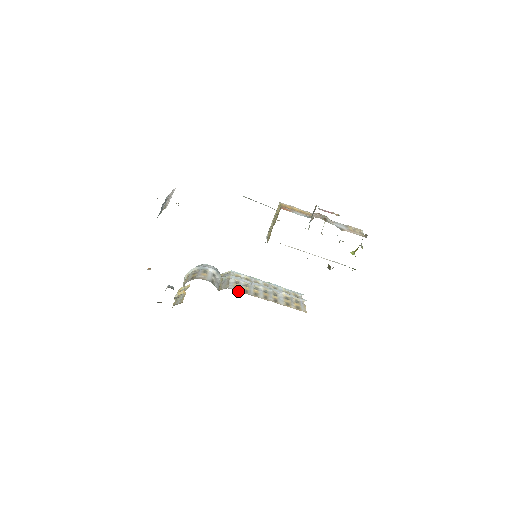
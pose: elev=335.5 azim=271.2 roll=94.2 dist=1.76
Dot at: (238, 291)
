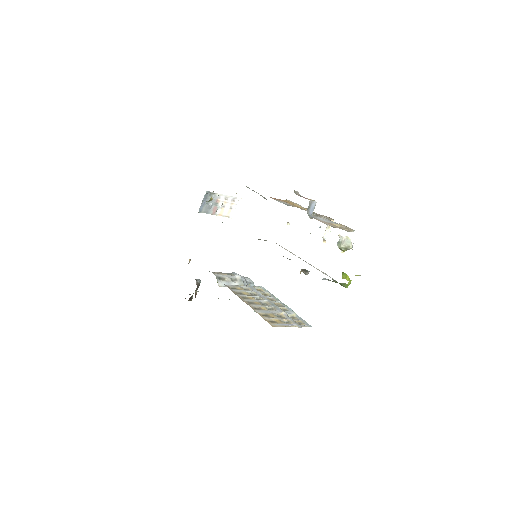
Dot at: (229, 288)
